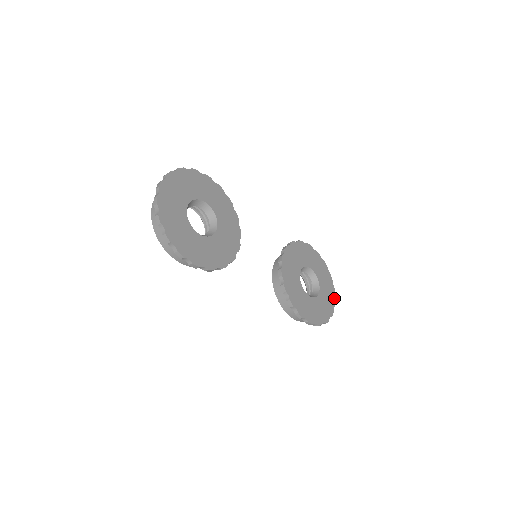
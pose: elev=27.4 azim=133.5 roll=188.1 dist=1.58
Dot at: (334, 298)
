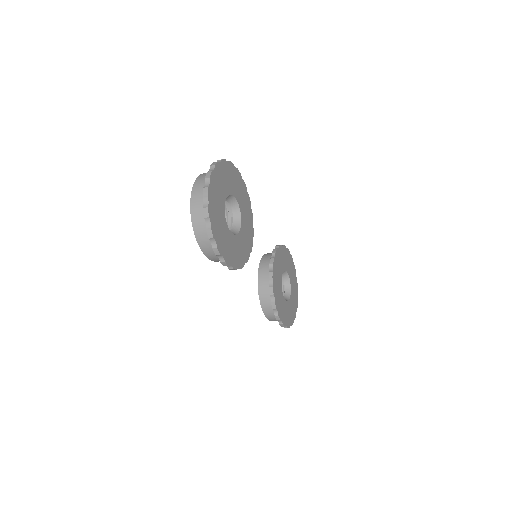
Dot at: (297, 302)
